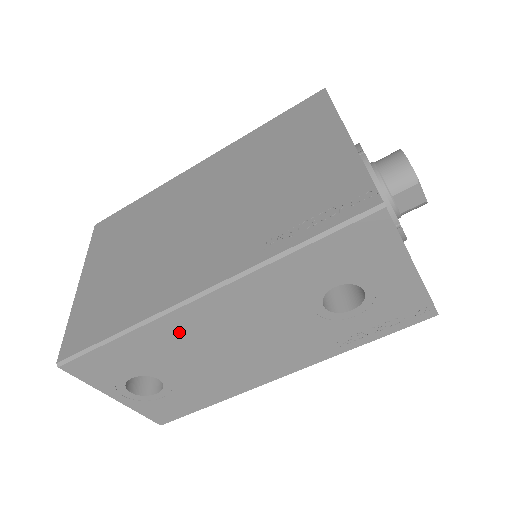
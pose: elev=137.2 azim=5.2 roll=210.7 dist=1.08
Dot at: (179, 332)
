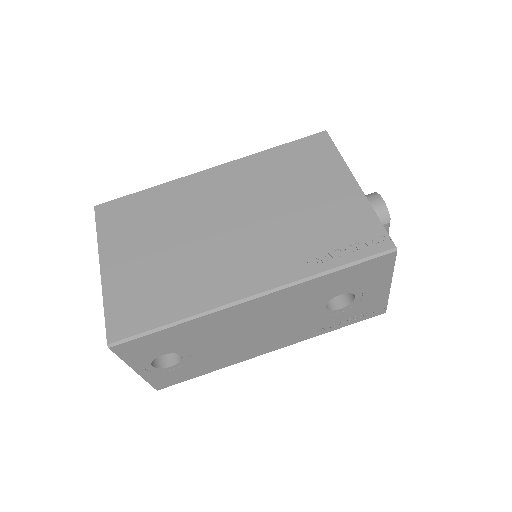
Dot at: (222, 322)
